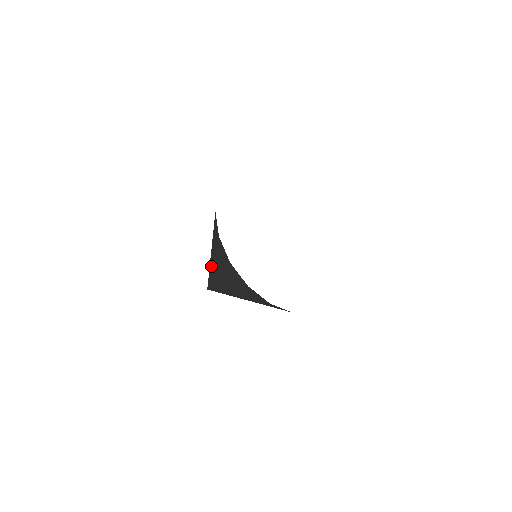
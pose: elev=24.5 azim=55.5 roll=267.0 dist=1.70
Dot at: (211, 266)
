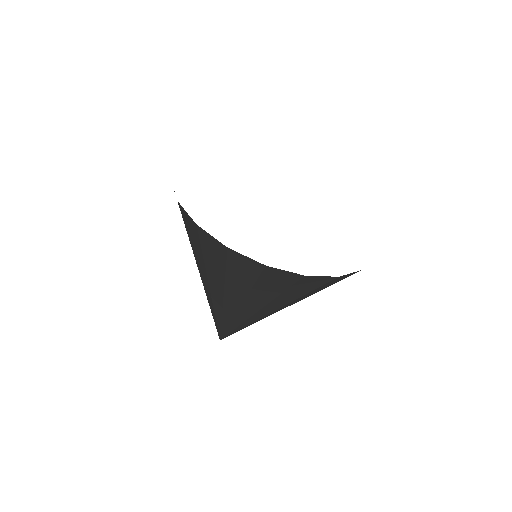
Dot at: occluded
